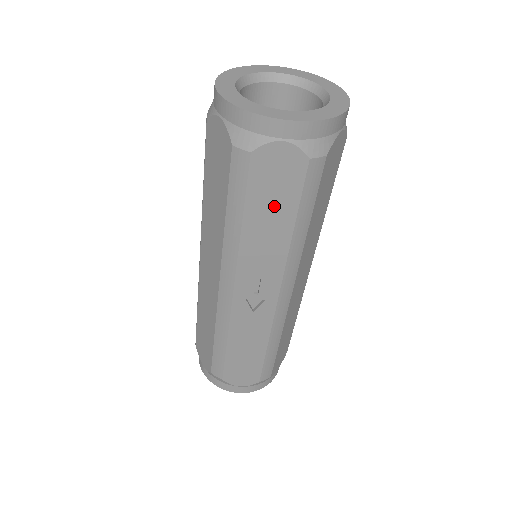
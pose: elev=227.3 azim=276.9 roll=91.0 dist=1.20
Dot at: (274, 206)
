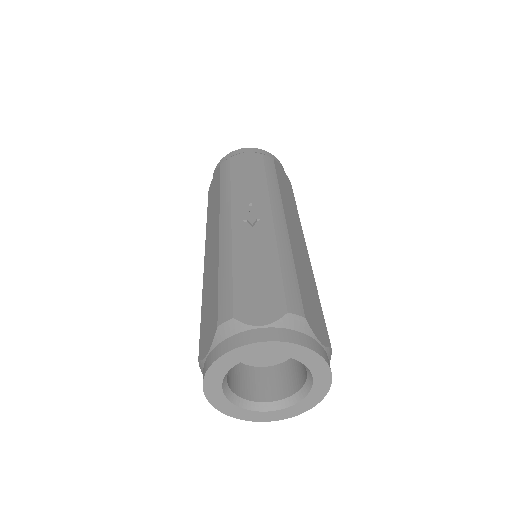
Dot at: (249, 171)
